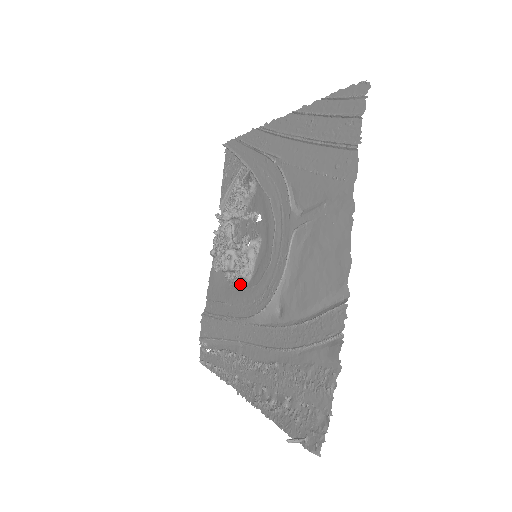
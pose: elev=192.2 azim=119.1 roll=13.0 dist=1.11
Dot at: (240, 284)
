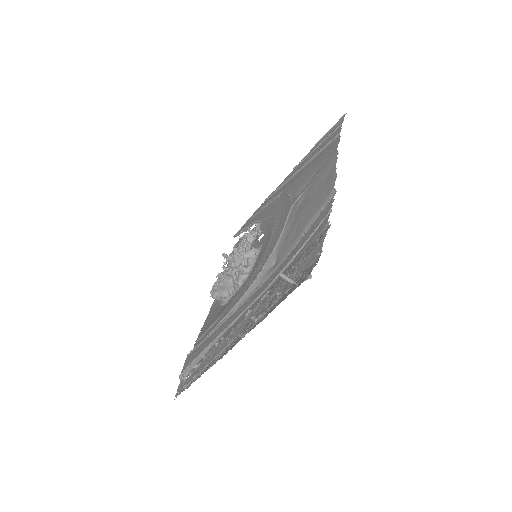
Dot at: occluded
